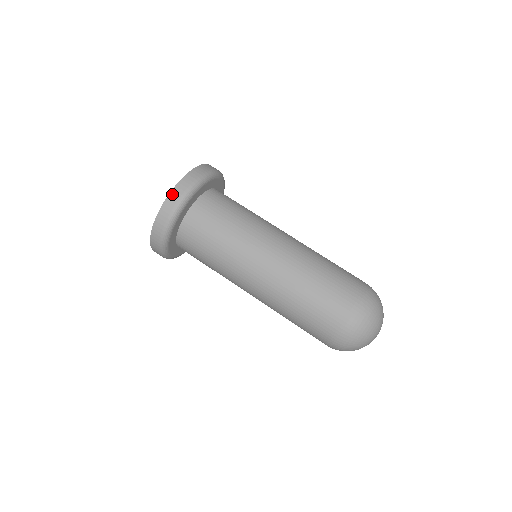
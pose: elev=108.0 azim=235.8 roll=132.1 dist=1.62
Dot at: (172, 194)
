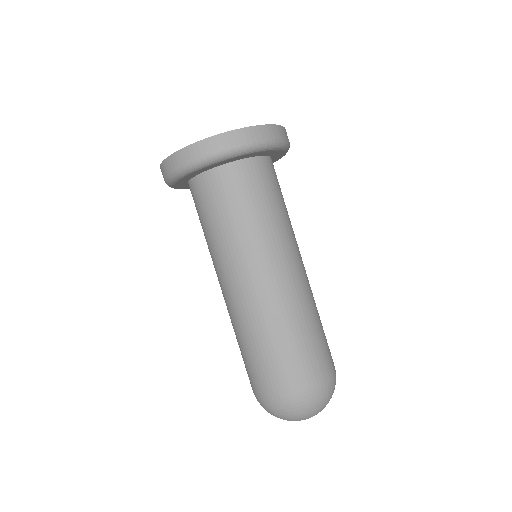
Dot at: (163, 165)
